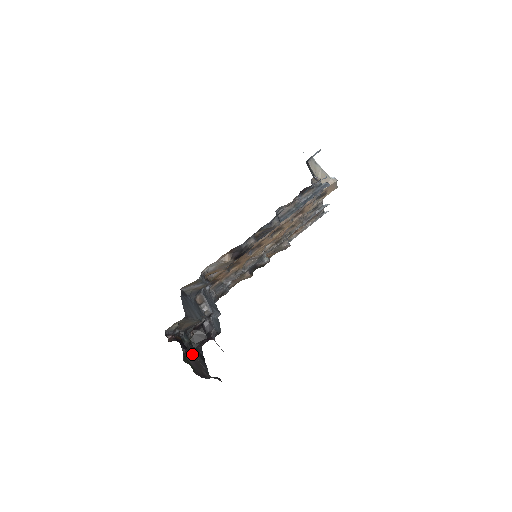
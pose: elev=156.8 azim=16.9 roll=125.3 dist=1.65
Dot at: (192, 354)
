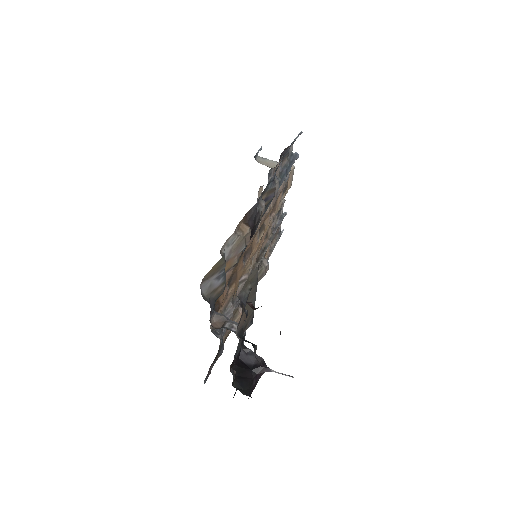
Dot at: occluded
